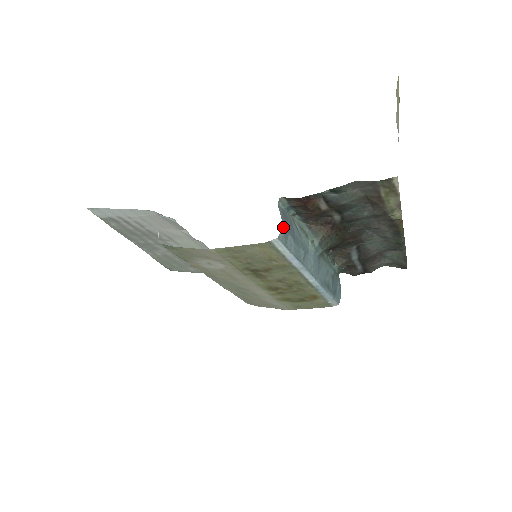
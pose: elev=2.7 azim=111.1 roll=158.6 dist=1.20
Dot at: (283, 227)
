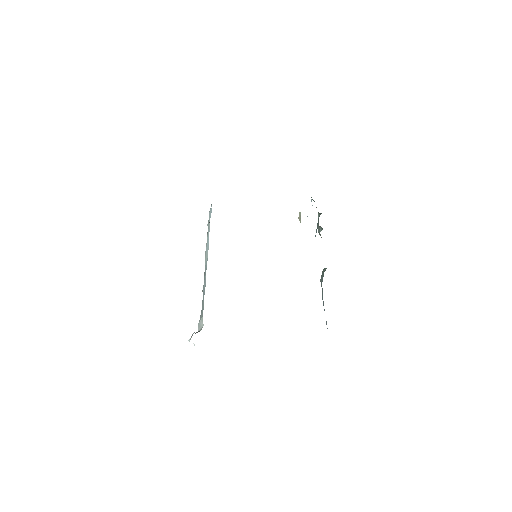
Dot at: occluded
